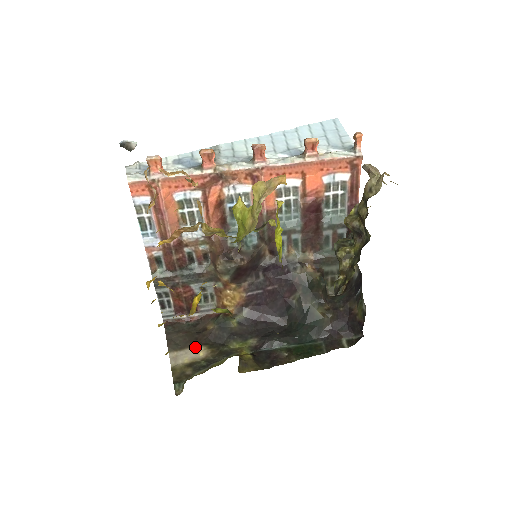
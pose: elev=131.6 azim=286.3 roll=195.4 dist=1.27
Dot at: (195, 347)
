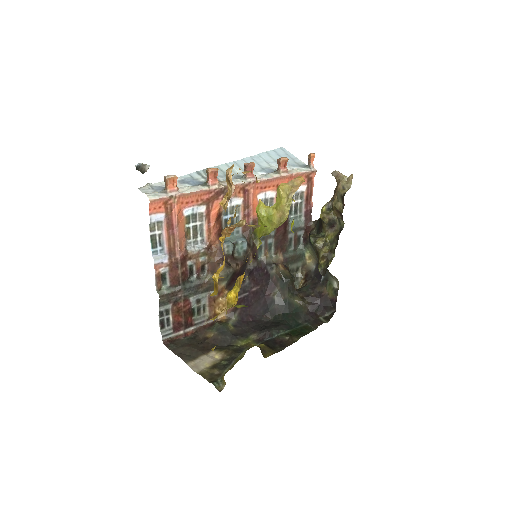
Dot at: (207, 353)
